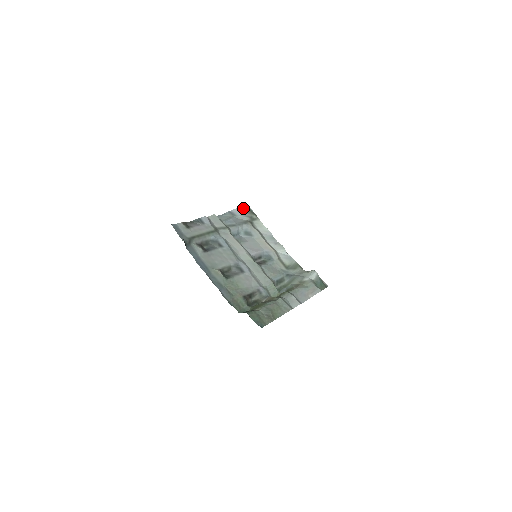
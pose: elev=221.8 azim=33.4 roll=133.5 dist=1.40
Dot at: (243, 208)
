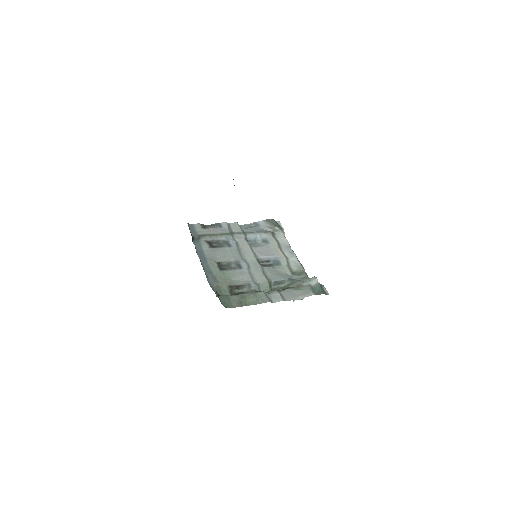
Dot at: (269, 221)
